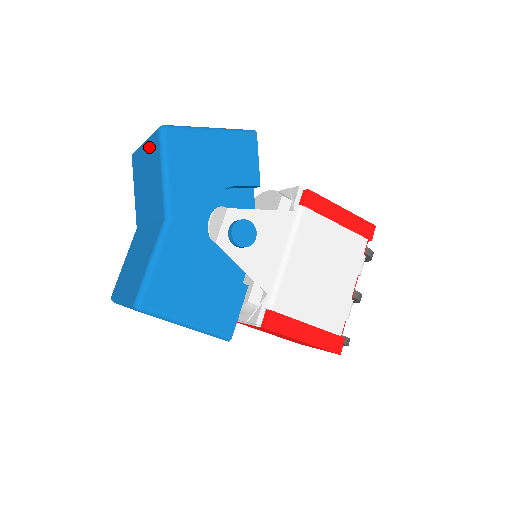
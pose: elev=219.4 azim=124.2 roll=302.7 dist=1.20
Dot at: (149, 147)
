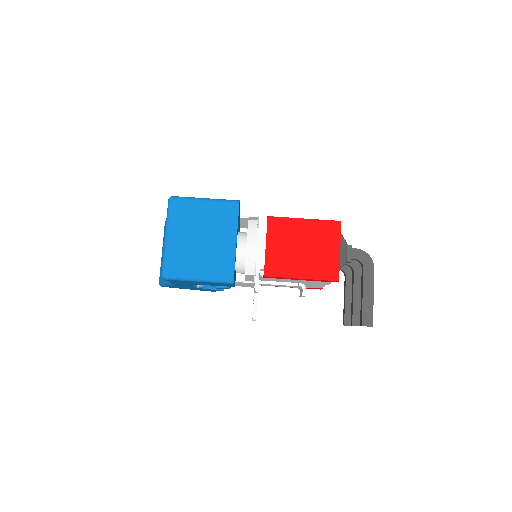
Dot at: occluded
